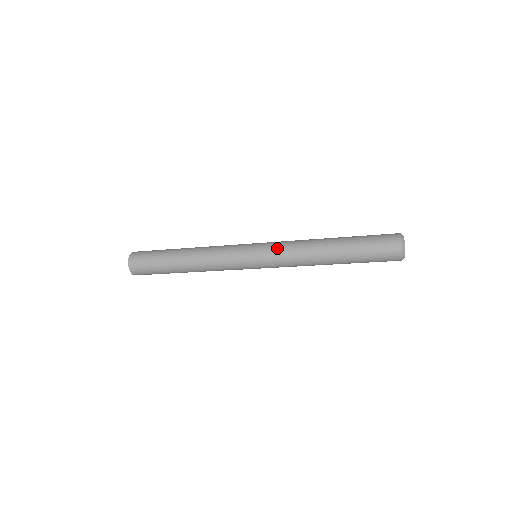
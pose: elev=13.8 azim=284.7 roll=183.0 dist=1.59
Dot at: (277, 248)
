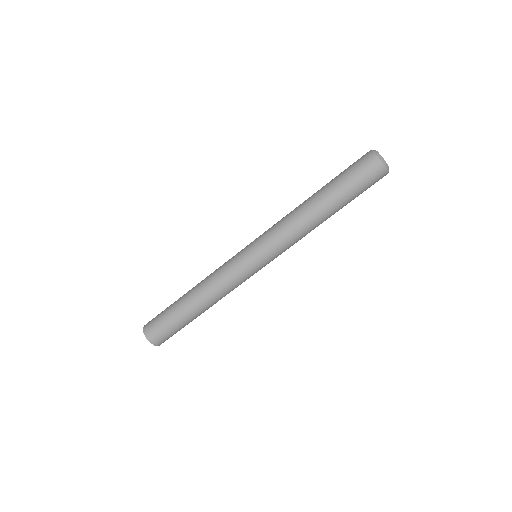
Dot at: (268, 233)
